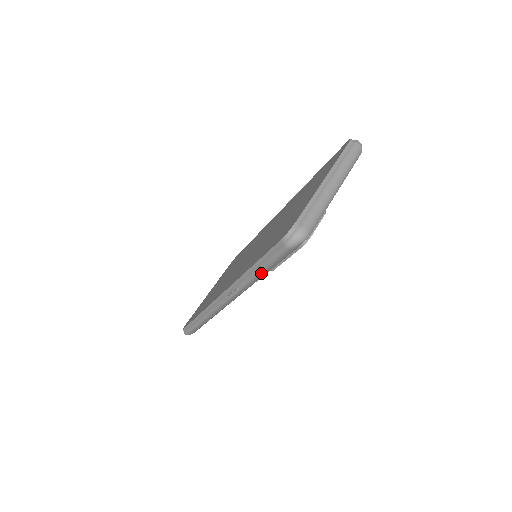
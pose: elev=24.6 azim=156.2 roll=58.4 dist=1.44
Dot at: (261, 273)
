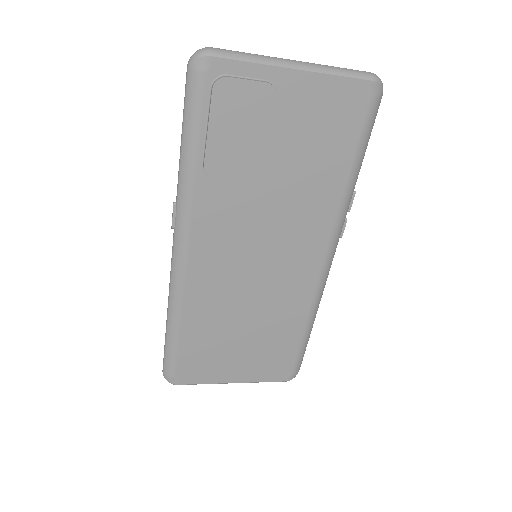
Dot at: (183, 147)
